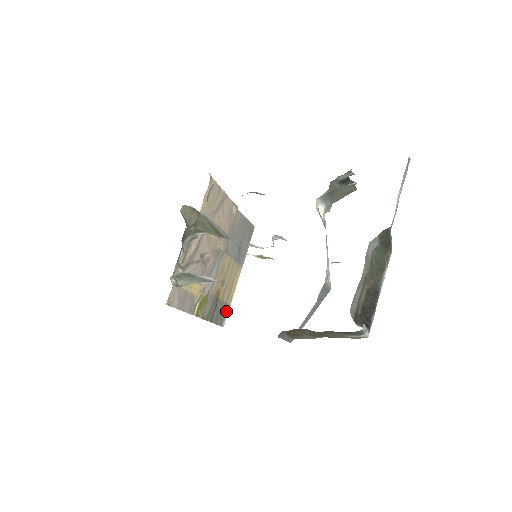
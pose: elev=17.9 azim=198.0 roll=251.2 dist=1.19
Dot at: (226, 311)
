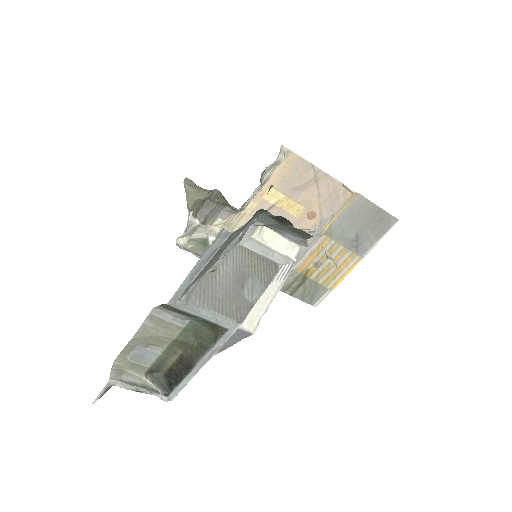
Dot at: (323, 294)
